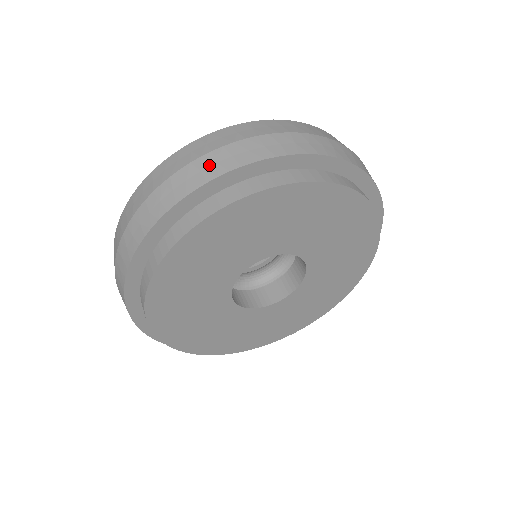
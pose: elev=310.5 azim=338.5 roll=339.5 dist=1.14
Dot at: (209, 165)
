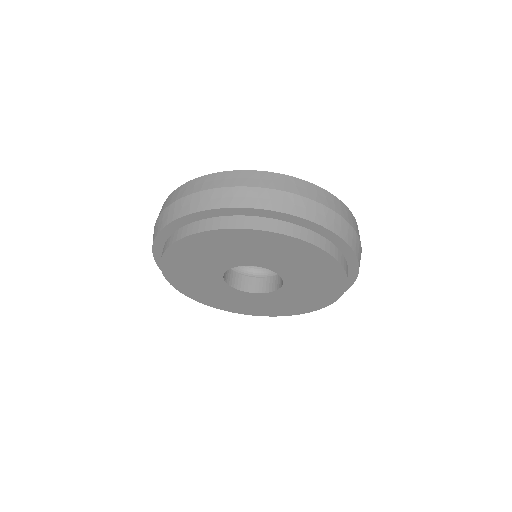
Dot at: (153, 236)
